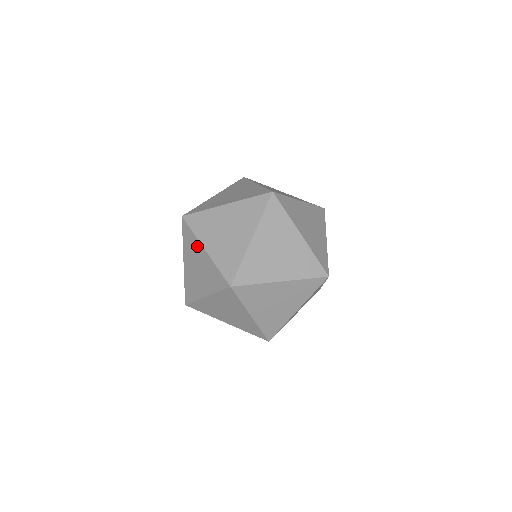
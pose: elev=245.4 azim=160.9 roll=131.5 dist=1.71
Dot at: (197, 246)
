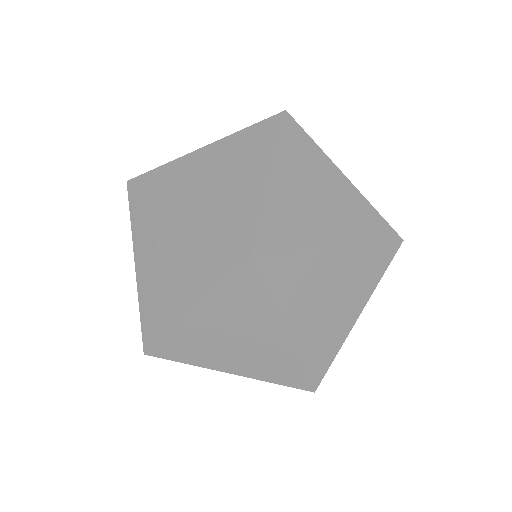
Dot at: (163, 217)
